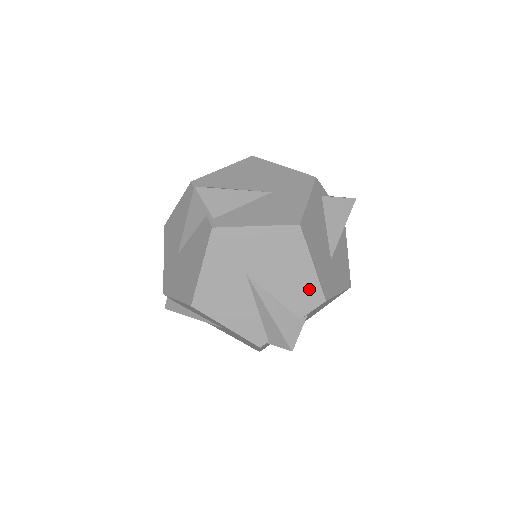
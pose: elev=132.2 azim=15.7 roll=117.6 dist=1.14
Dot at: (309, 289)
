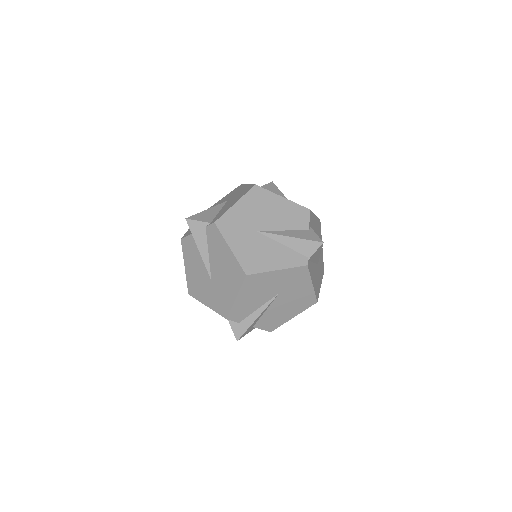
Dot at: (295, 211)
